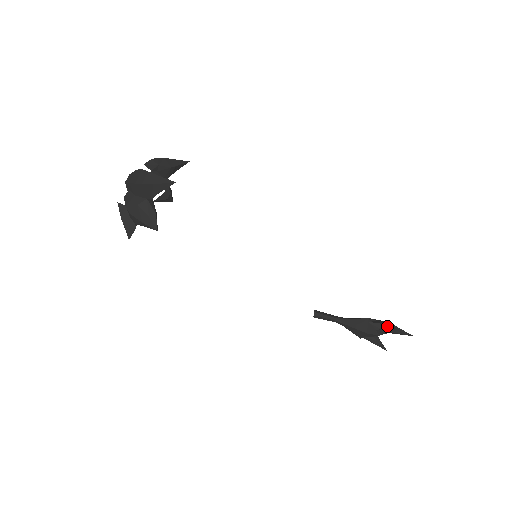
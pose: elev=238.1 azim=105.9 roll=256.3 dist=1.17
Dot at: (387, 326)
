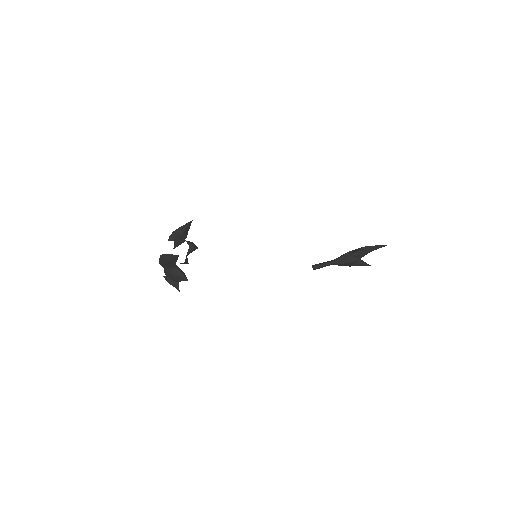
Dot at: (360, 252)
